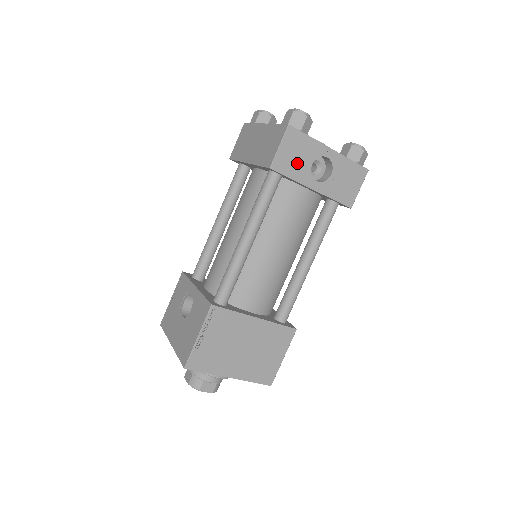
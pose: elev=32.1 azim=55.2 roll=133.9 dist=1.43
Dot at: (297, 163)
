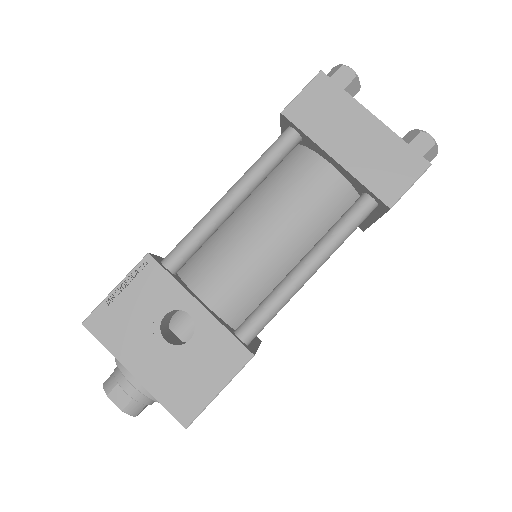
Dot at: occluded
